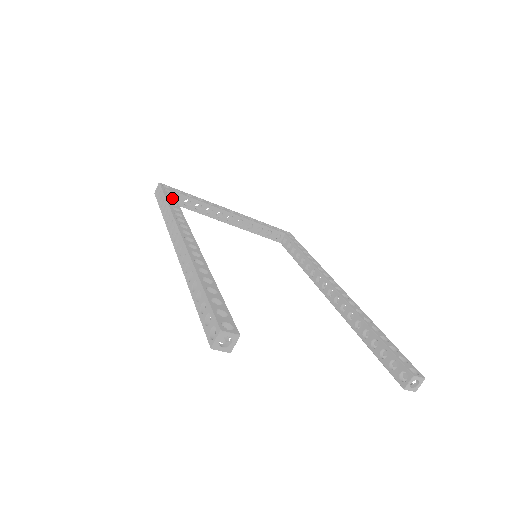
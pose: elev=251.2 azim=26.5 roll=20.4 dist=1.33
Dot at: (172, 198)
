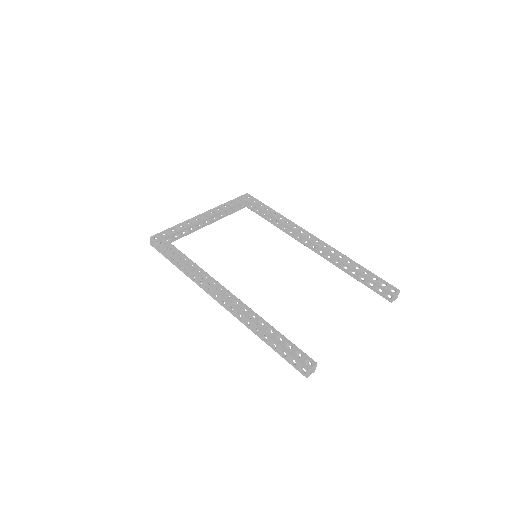
Dot at: (175, 251)
